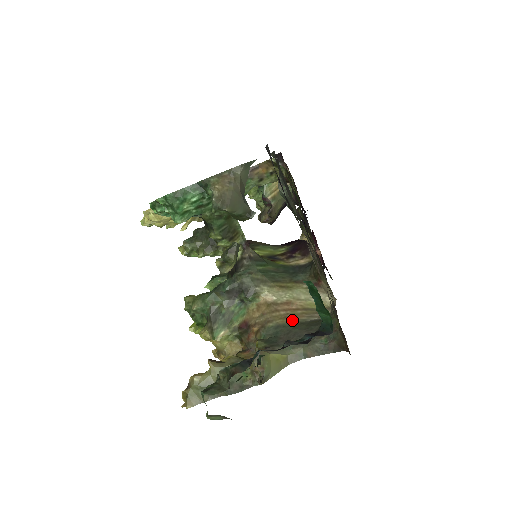
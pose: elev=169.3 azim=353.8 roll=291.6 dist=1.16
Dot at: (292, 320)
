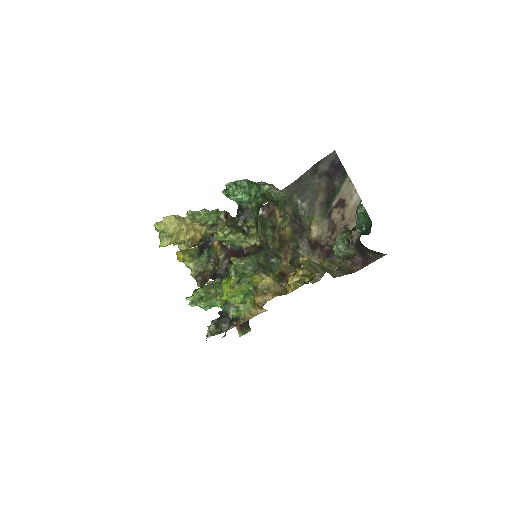
Dot at: occluded
